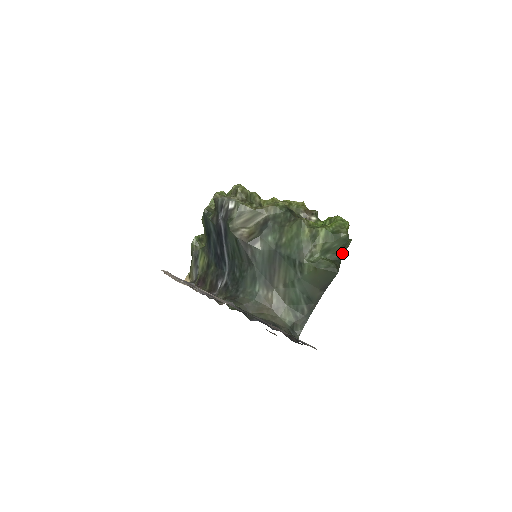
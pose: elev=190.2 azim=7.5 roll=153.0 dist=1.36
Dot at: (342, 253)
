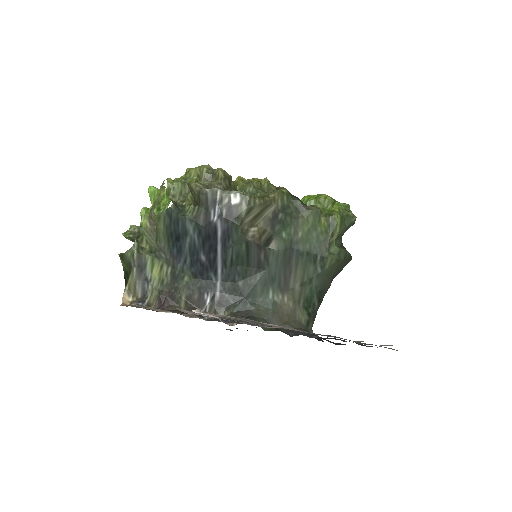
Dot at: occluded
